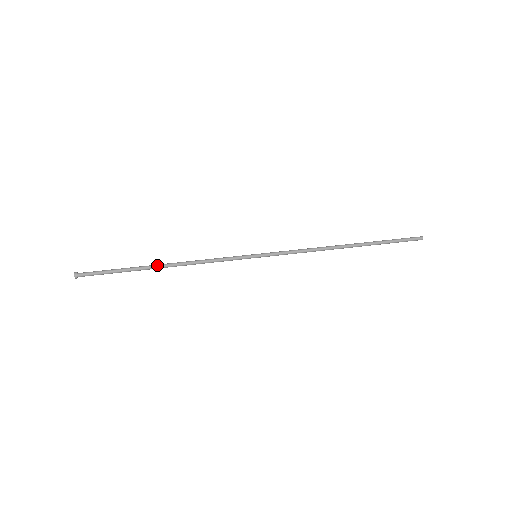
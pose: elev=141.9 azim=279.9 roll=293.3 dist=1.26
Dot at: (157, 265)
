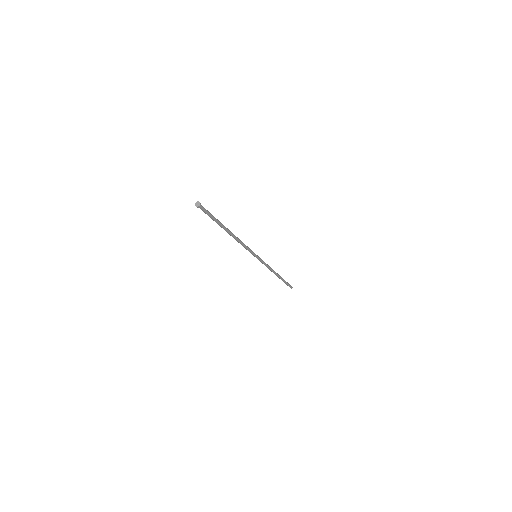
Dot at: occluded
